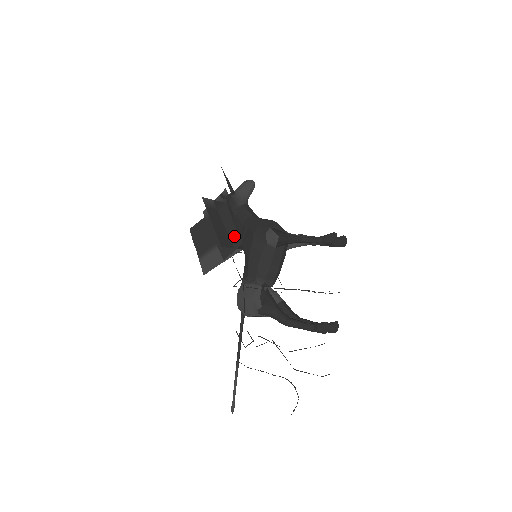
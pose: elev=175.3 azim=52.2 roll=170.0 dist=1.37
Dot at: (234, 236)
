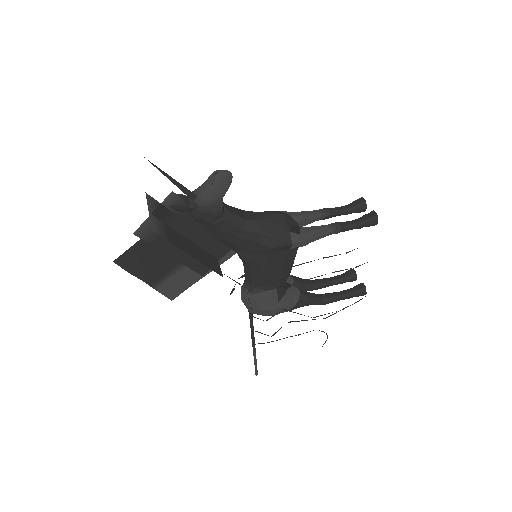
Dot at: (213, 247)
